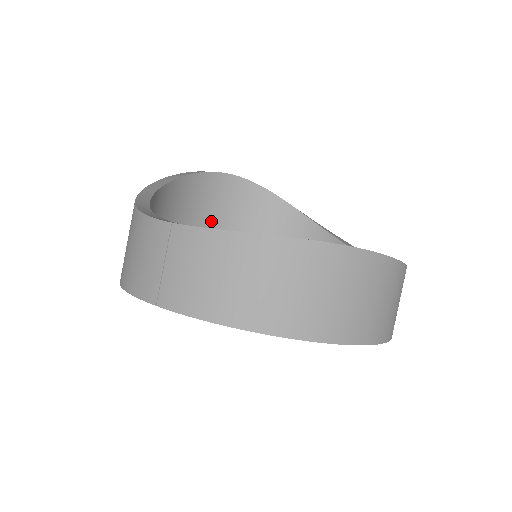
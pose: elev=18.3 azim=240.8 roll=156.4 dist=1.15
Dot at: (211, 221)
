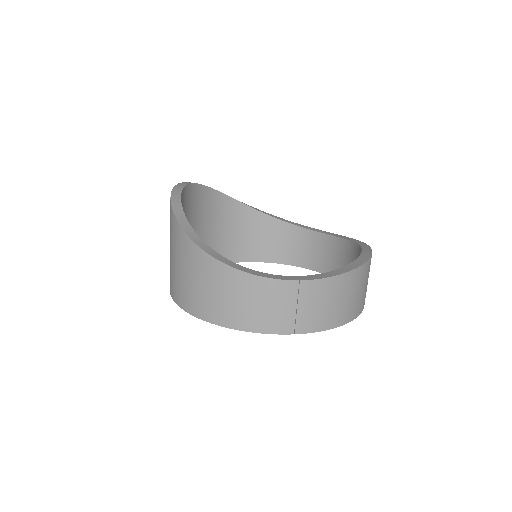
Dot at: occluded
